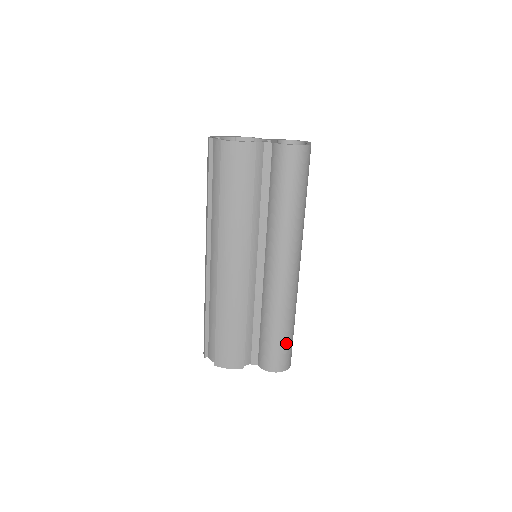
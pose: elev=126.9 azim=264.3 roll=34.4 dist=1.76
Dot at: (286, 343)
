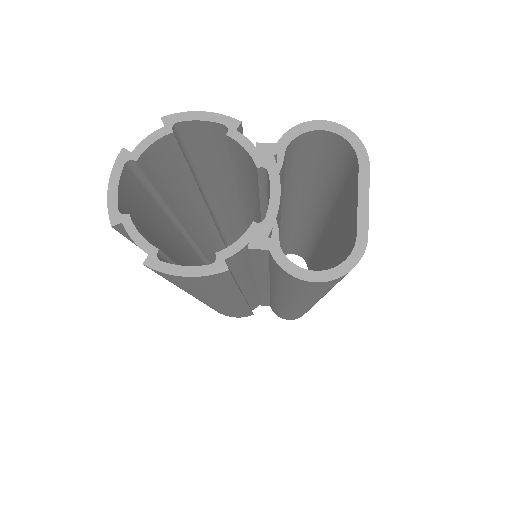
Dot at: occluded
